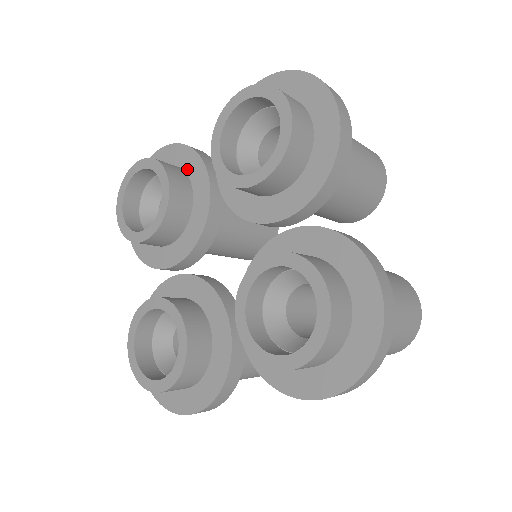
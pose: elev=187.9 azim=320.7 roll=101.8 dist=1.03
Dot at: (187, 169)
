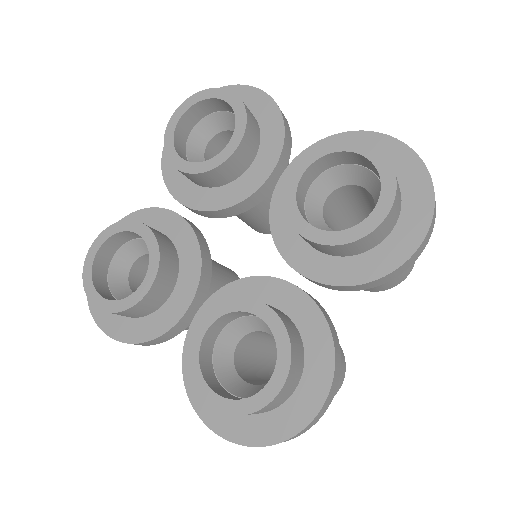
Dot at: occluded
